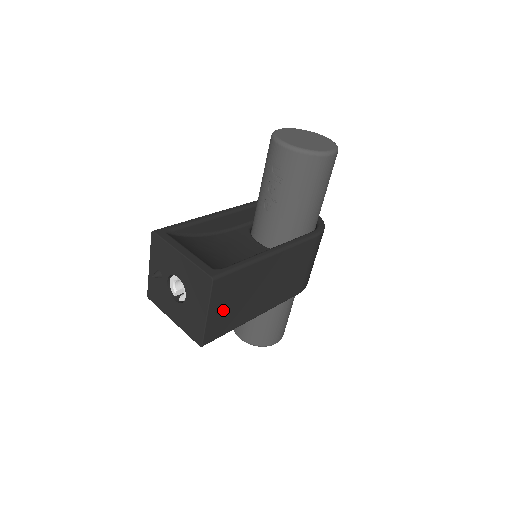
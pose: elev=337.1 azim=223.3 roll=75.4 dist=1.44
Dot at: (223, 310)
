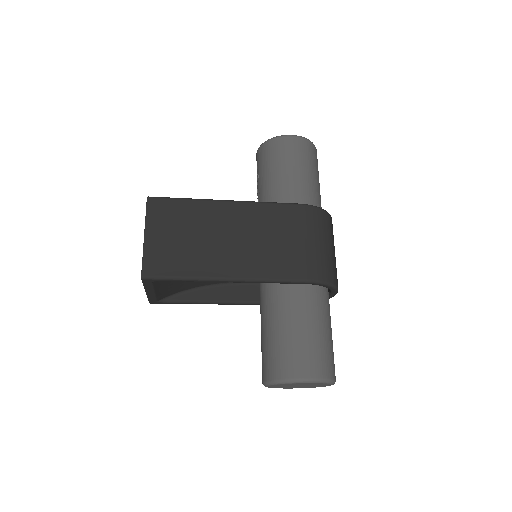
Dot at: (167, 240)
